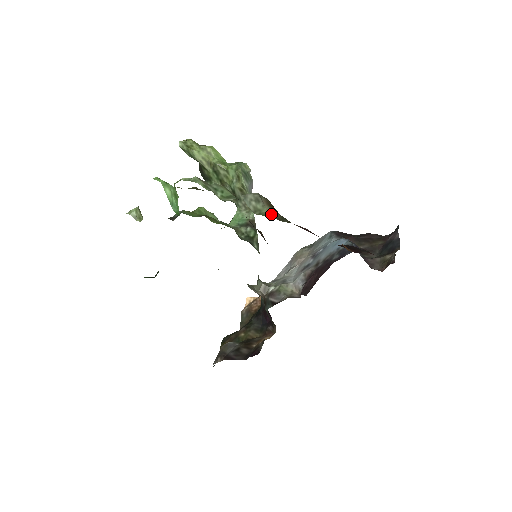
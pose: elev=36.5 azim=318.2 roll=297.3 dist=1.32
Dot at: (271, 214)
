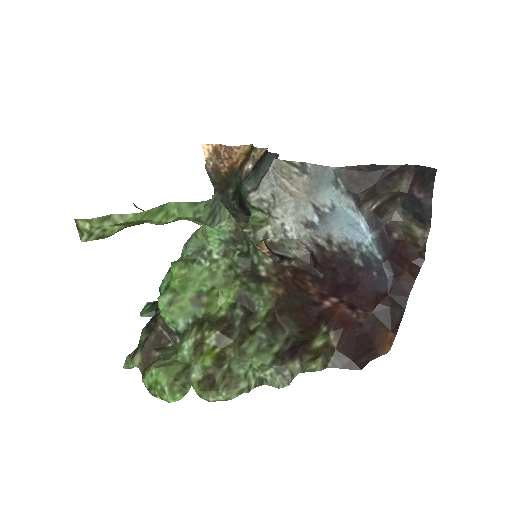
Dot at: (316, 367)
